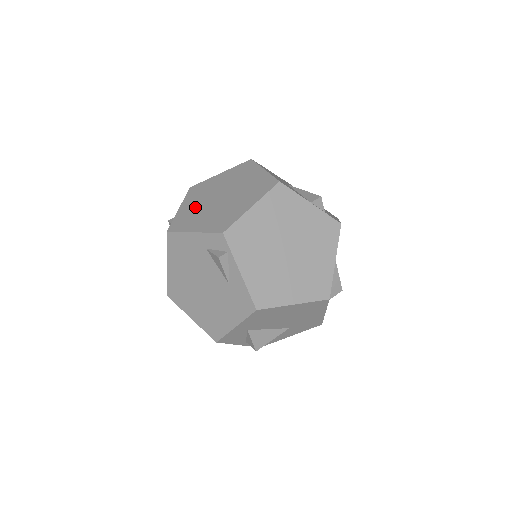
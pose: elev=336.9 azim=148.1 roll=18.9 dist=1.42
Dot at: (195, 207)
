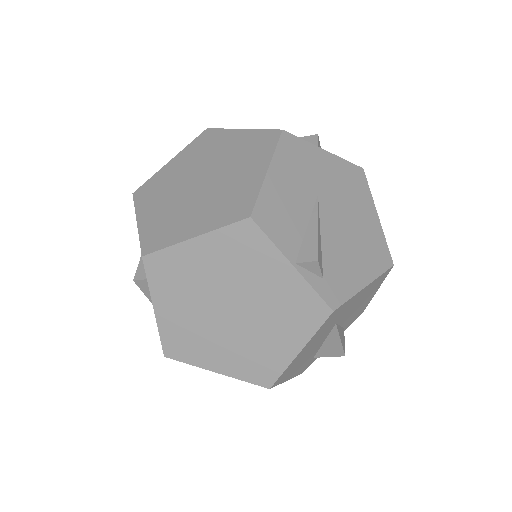
Dot at: (175, 175)
